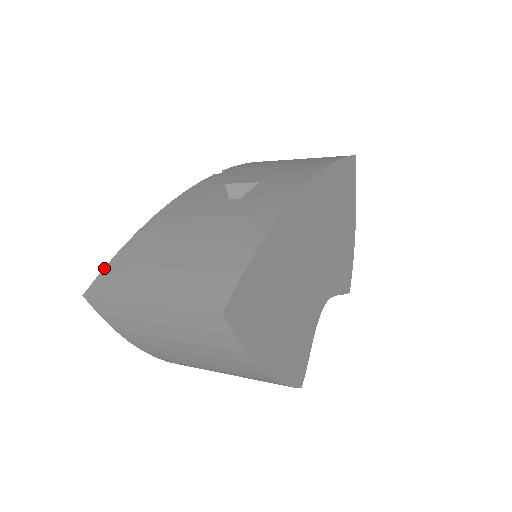
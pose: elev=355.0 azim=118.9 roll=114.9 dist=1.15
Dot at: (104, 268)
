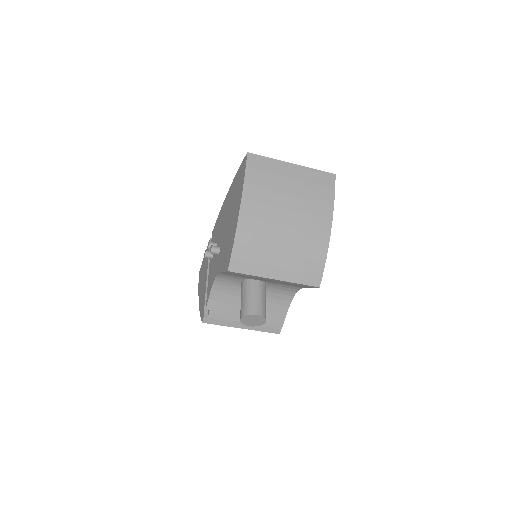
Dot at: (242, 163)
